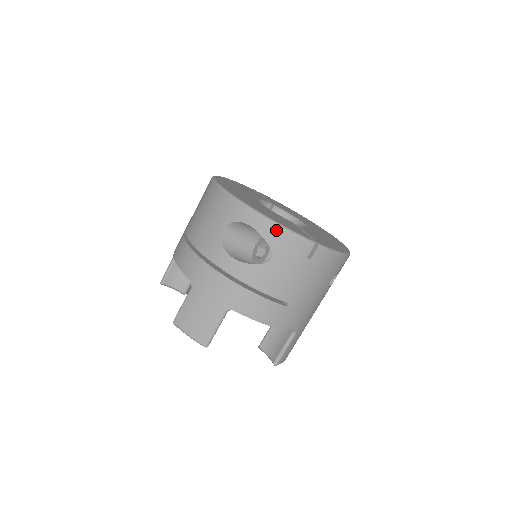
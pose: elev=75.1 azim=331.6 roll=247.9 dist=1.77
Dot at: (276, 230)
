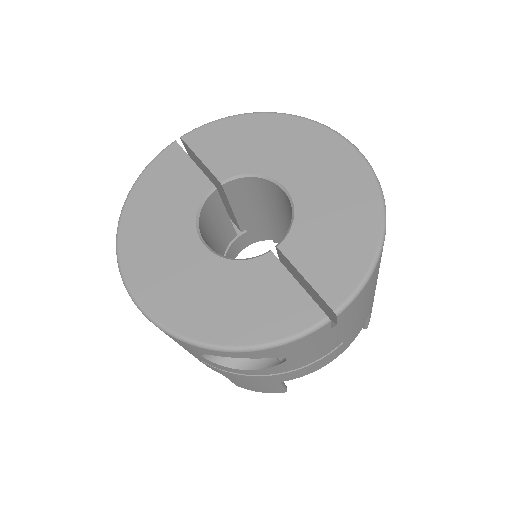
Dot at: (265, 352)
